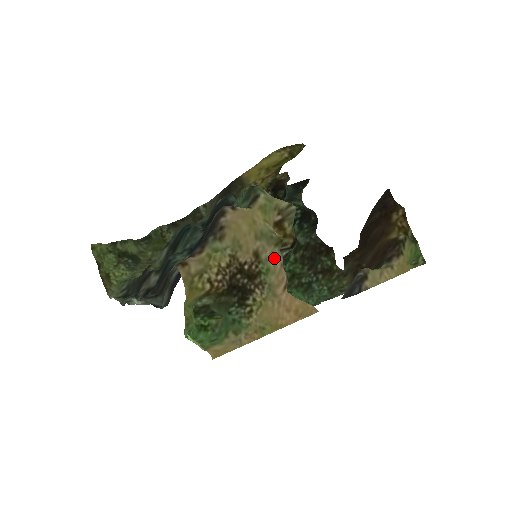
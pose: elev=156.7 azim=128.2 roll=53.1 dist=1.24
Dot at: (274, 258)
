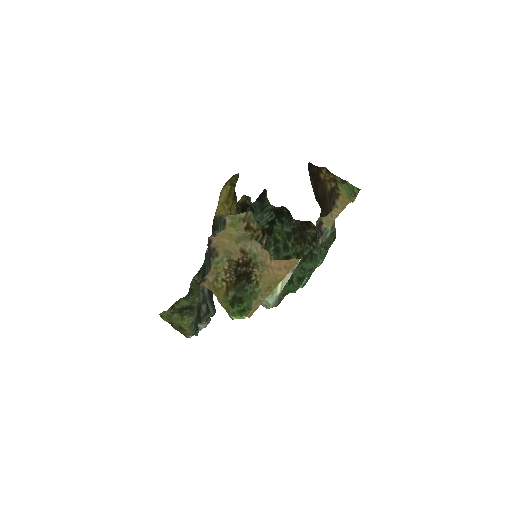
Dot at: (254, 247)
